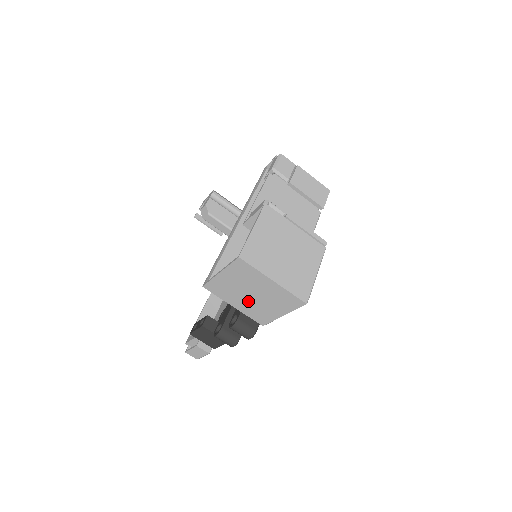
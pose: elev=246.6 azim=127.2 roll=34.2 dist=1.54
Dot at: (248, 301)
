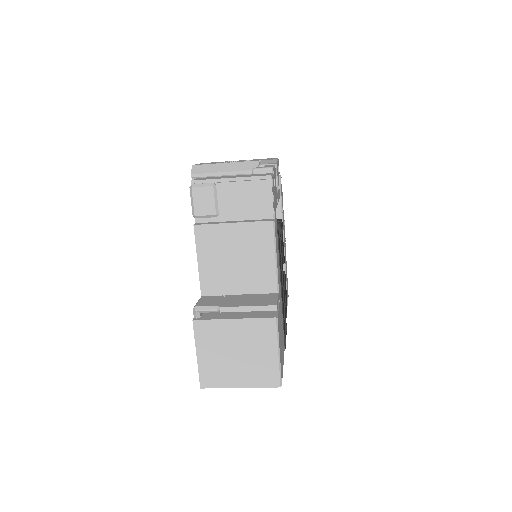
Dot at: occluded
